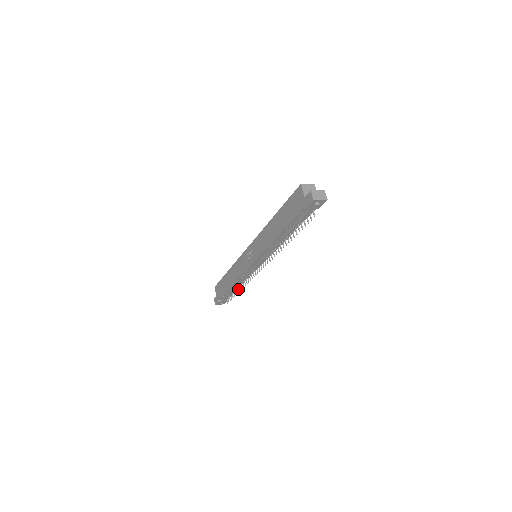
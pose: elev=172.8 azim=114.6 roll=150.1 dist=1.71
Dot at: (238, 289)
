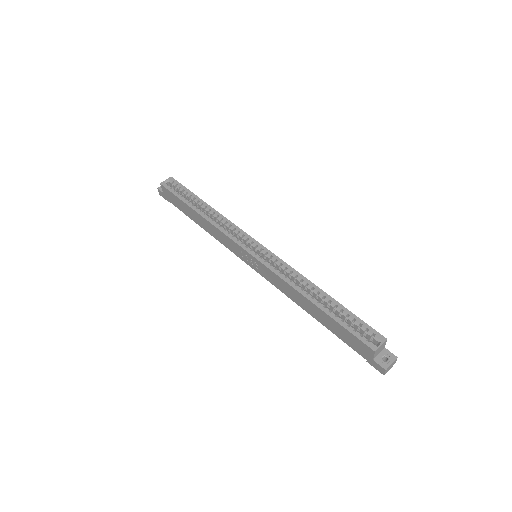
Dot at: occluded
